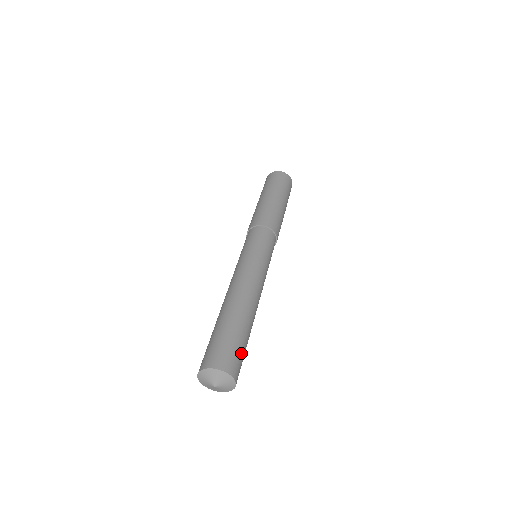
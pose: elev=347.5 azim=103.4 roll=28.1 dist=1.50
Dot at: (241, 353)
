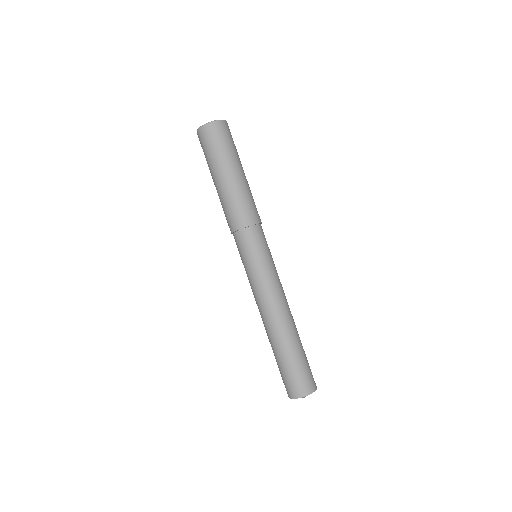
Dot at: occluded
